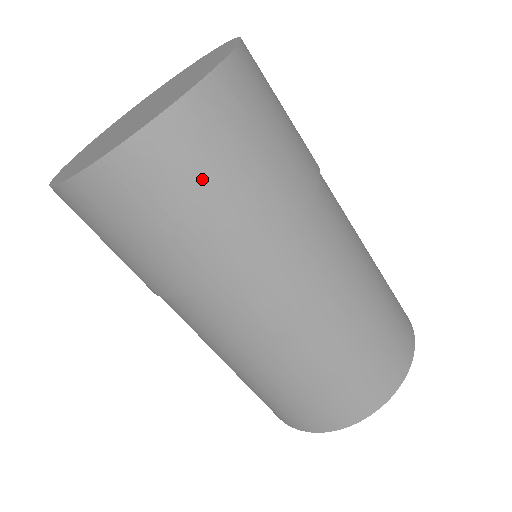
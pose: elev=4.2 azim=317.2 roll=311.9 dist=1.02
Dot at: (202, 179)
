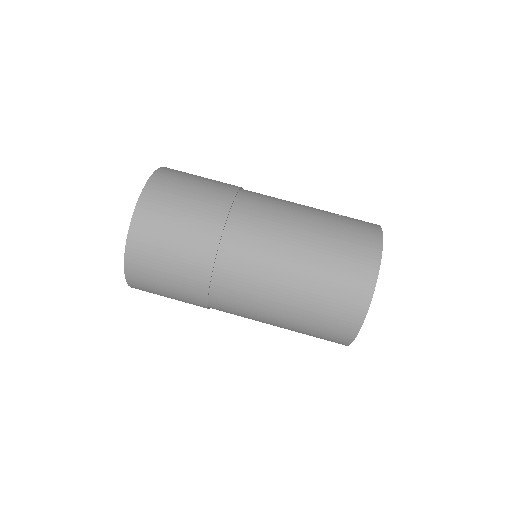
Dot at: (158, 286)
